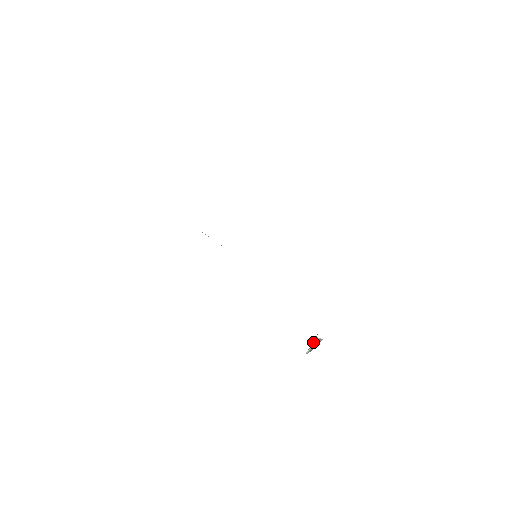
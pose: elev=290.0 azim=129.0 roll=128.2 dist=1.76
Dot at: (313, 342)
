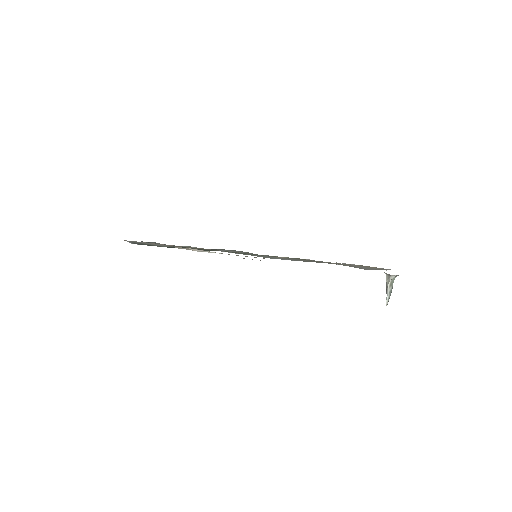
Dot at: (388, 286)
